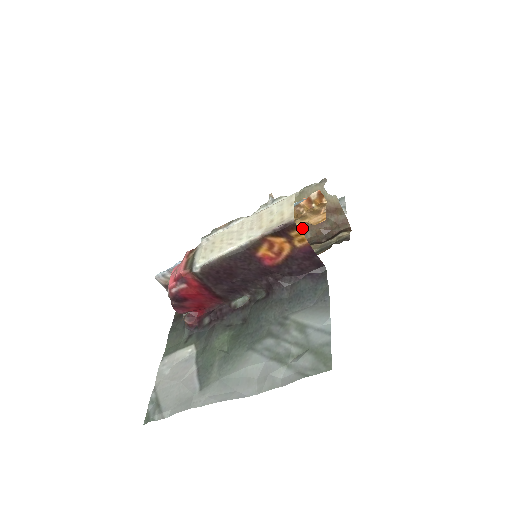
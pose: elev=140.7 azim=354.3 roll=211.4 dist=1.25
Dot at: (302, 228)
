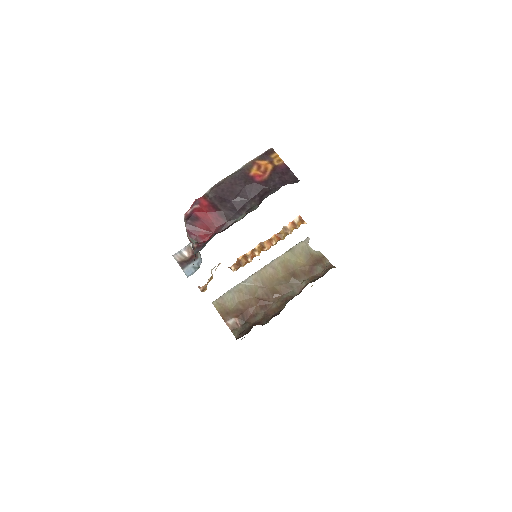
Dot at: (297, 278)
